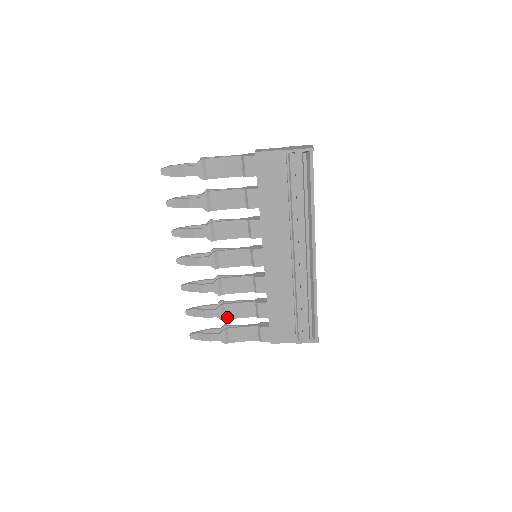
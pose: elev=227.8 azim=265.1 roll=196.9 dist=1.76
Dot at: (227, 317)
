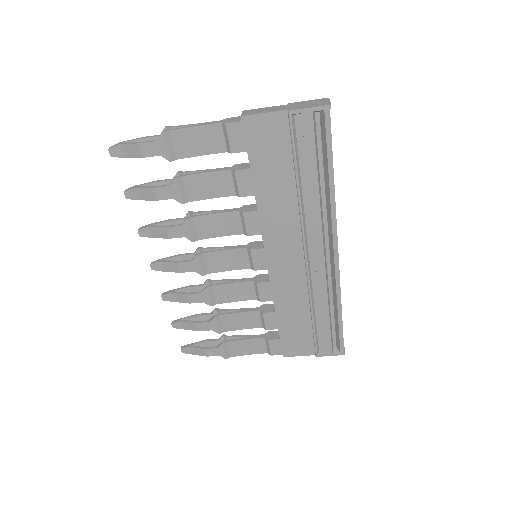
Dot at: (225, 329)
